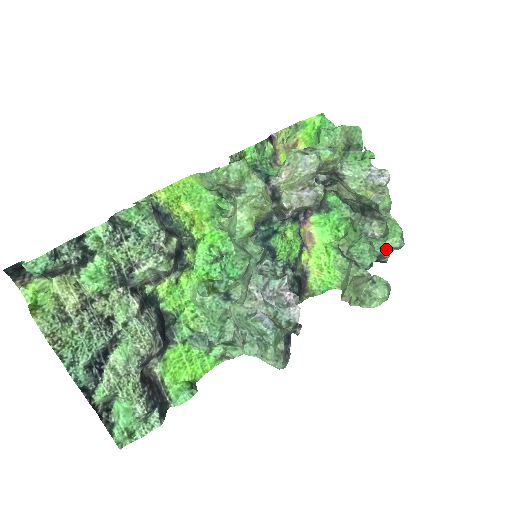
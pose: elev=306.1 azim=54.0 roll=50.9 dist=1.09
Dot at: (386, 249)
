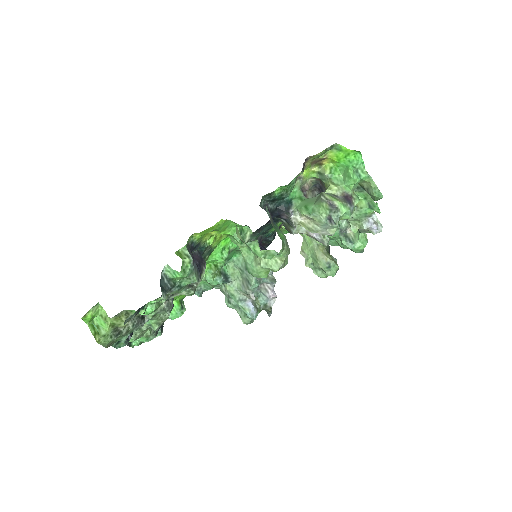
Dot at: occluded
